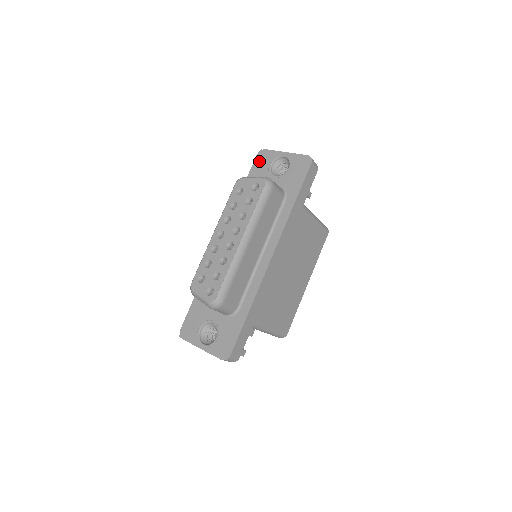
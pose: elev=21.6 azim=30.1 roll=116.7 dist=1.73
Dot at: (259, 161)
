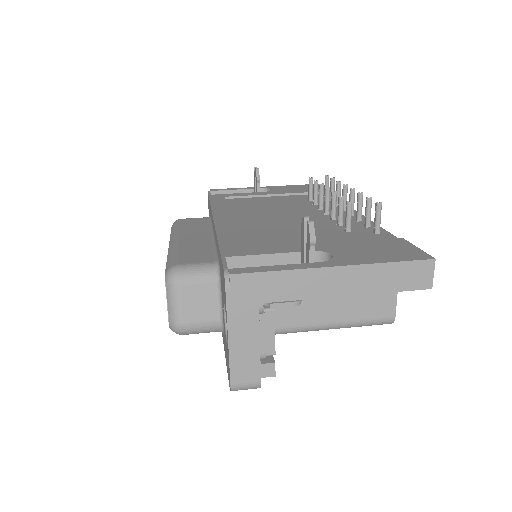
Dot at: occluded
